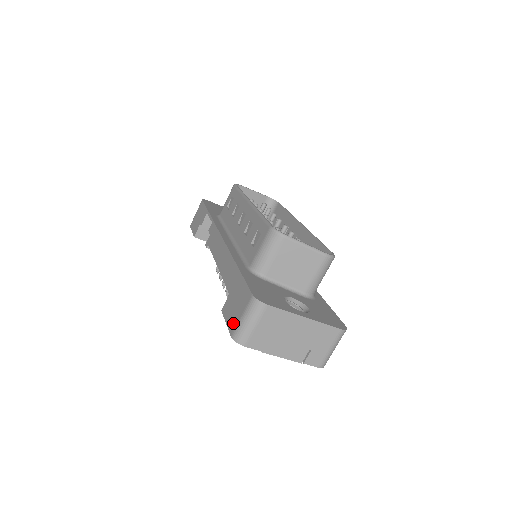
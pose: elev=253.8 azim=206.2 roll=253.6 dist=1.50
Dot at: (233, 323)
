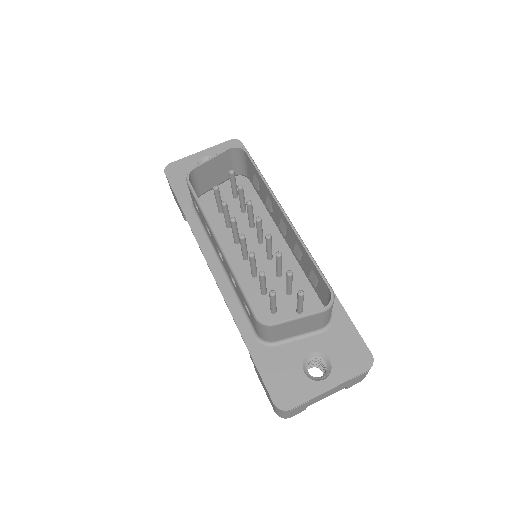
Dot at: occluded
